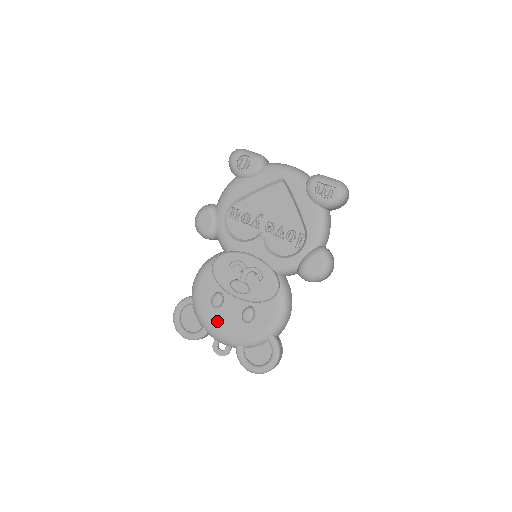
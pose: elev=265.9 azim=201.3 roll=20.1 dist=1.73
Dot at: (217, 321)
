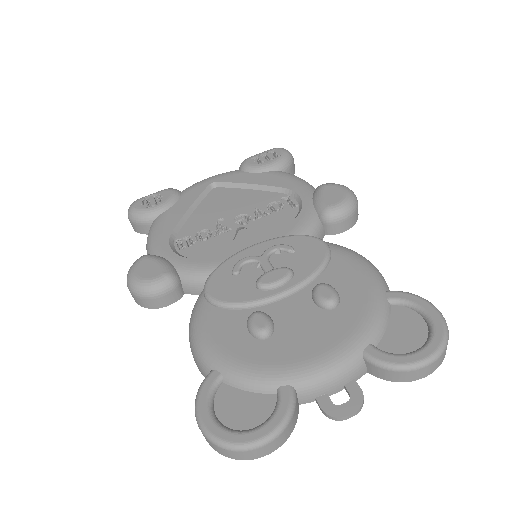
Dot at: (291, 349)
